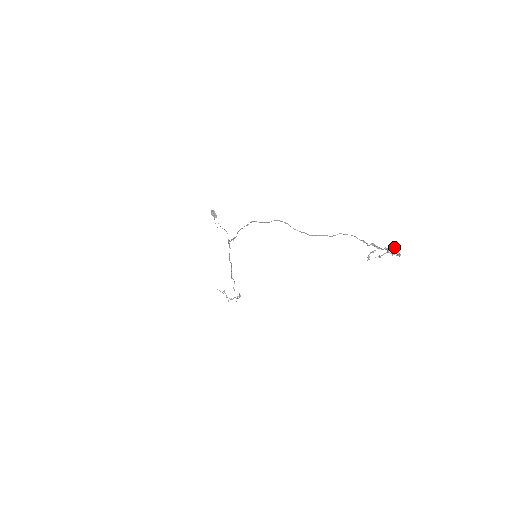
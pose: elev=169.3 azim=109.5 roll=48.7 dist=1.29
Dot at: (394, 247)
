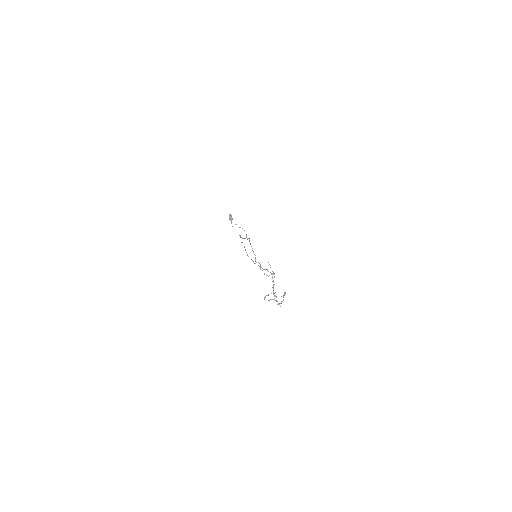
Dot at: (283, 295)
